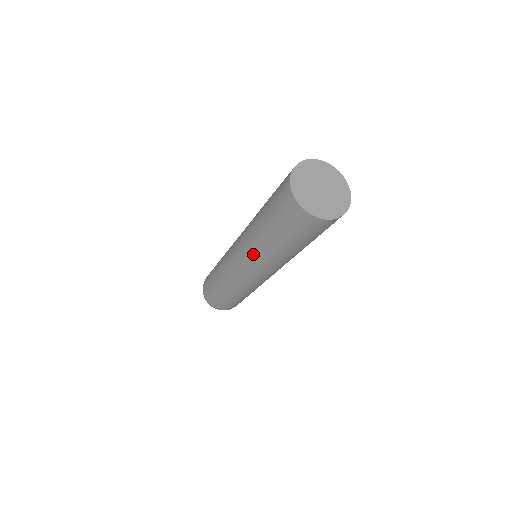
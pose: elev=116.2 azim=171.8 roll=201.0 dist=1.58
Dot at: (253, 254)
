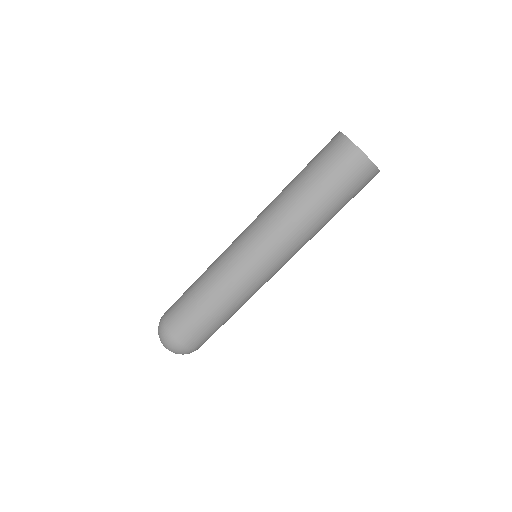
Dot at: (285, 232)
